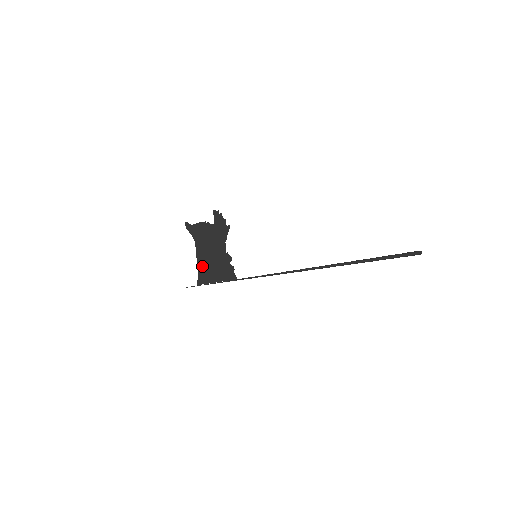
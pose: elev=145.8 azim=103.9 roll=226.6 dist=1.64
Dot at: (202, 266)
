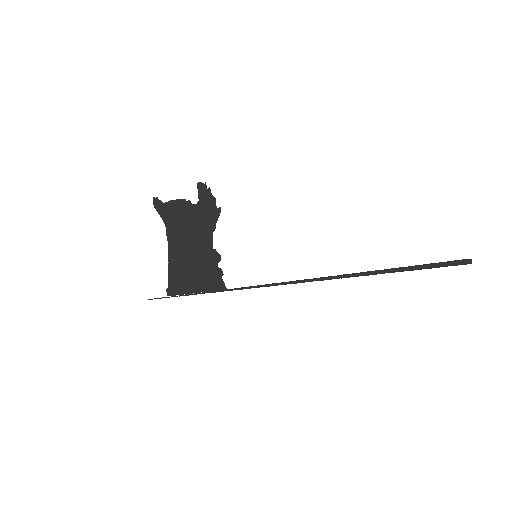
Dot at: (175, 268)
